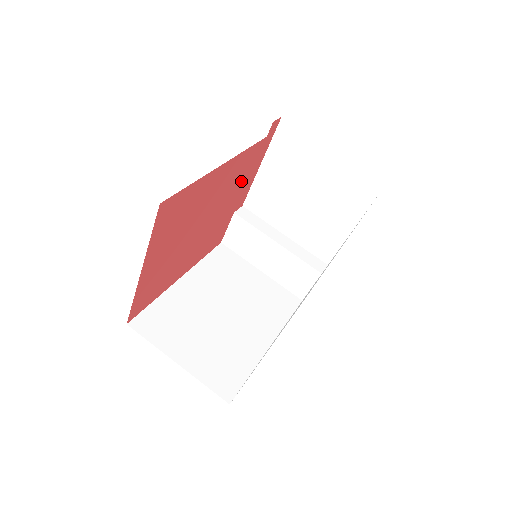
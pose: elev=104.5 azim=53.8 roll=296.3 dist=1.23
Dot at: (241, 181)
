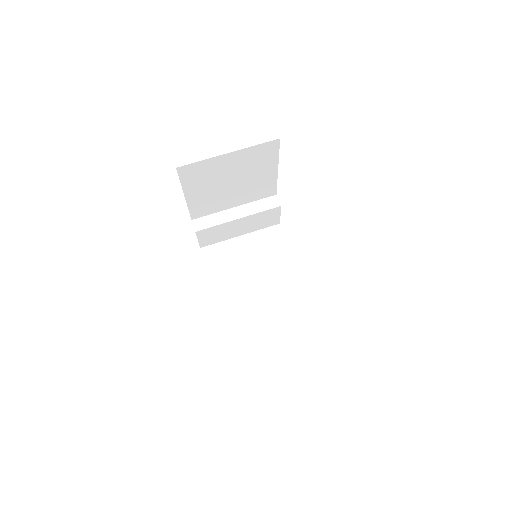
Dot at: occluded
